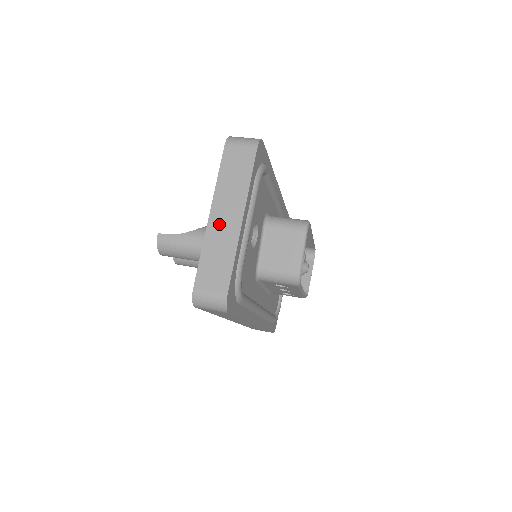
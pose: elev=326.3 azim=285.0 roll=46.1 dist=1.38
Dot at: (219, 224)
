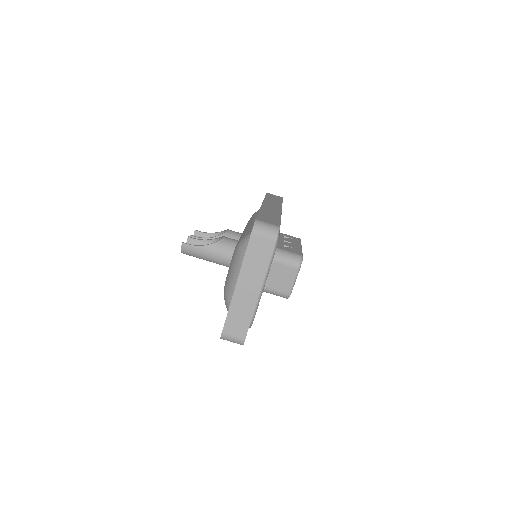
Dot at: (243, 293)
